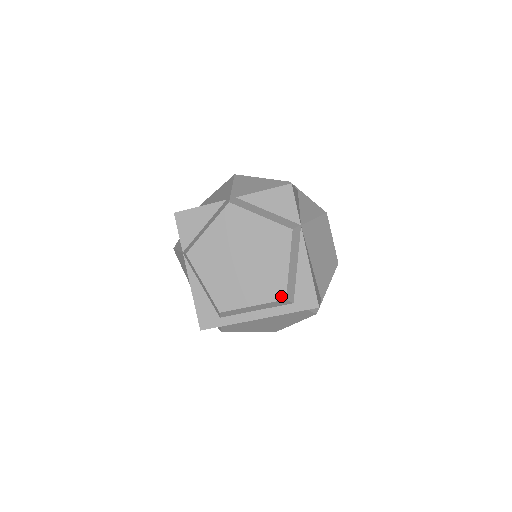
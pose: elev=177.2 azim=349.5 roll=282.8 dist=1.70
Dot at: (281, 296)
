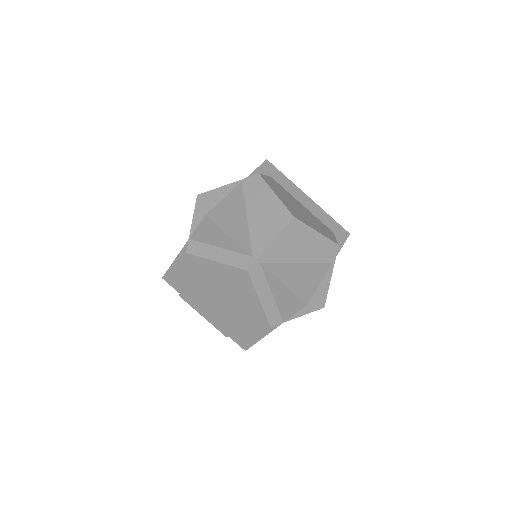
Dot at: (225, 334)
